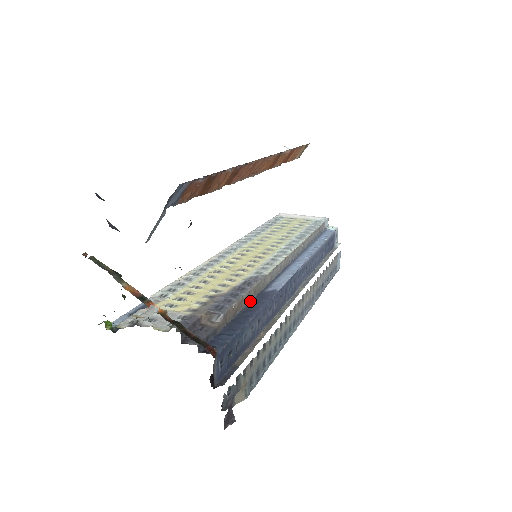
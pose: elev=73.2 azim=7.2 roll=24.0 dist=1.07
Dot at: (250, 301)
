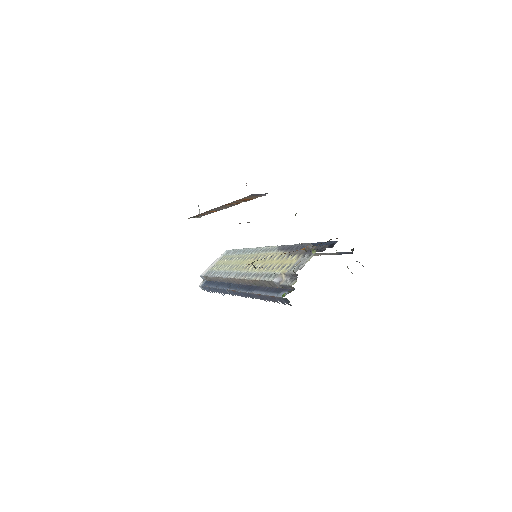
Dot at: occluded
